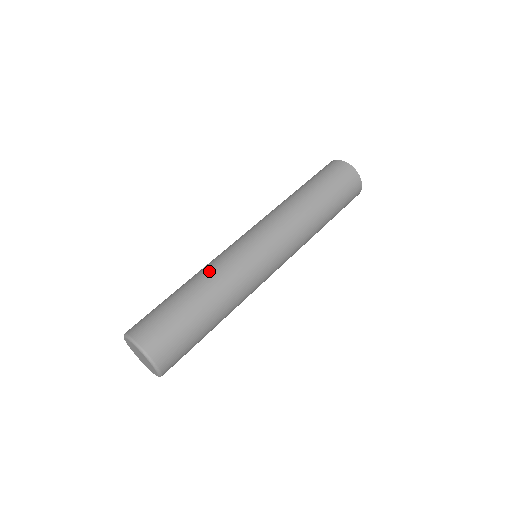
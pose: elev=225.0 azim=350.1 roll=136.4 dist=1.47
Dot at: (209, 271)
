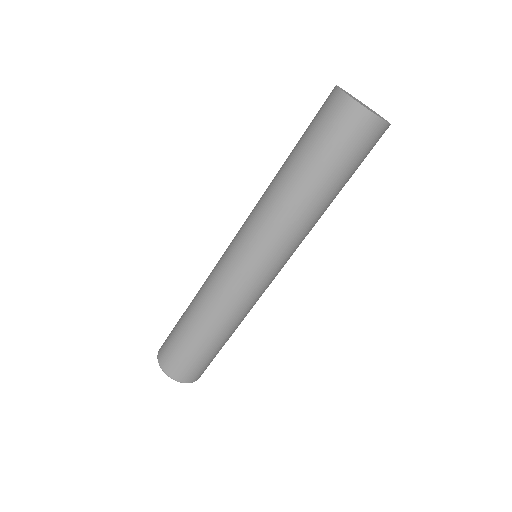
Dot at: (201, 292)
